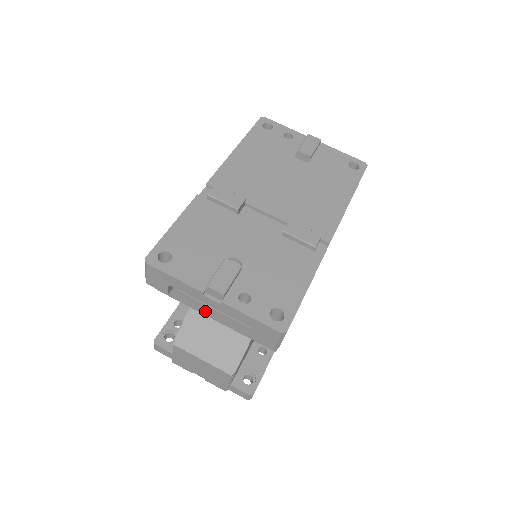
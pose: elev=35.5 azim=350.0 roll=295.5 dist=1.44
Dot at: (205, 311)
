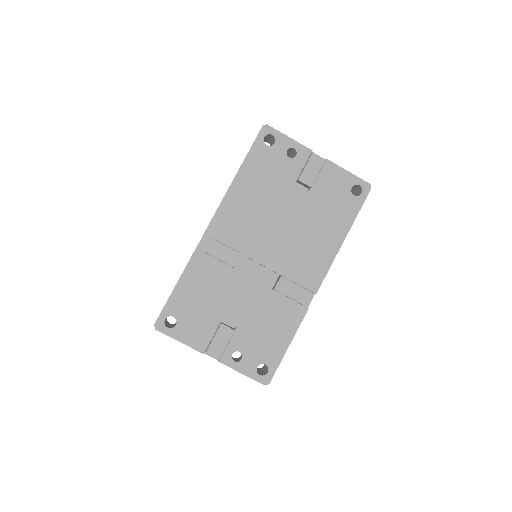
Dot at: occluded
